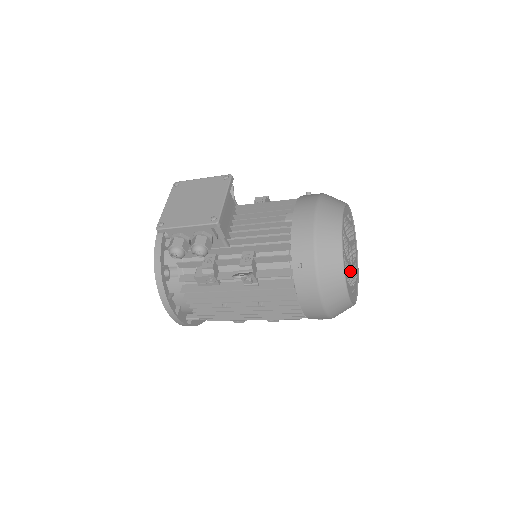
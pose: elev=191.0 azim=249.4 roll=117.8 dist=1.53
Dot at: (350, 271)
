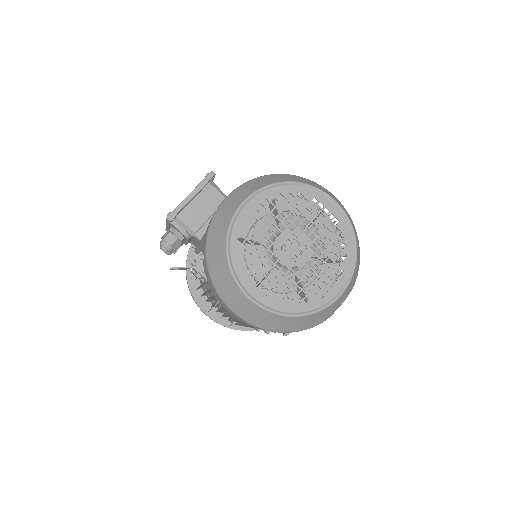
Dot at: (353, 278)
